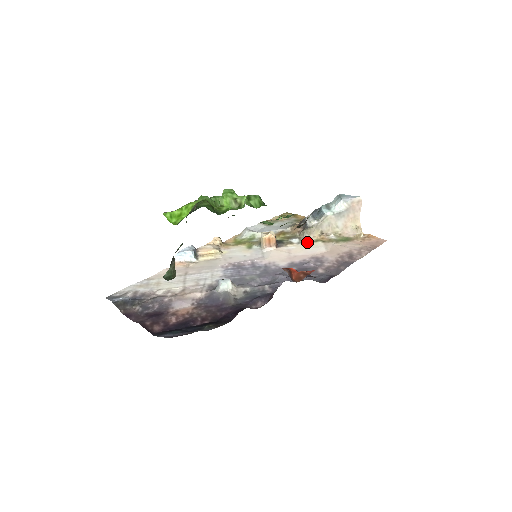
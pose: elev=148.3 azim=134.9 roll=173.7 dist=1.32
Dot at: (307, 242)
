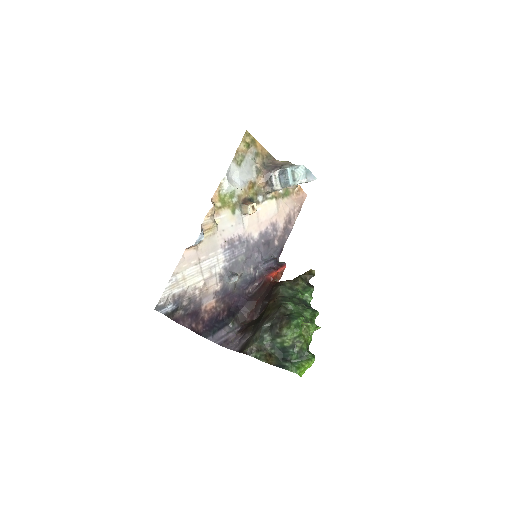
Dot at: (267, 200)
